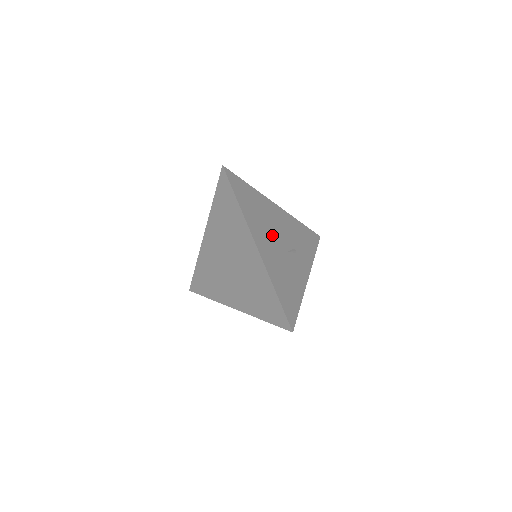
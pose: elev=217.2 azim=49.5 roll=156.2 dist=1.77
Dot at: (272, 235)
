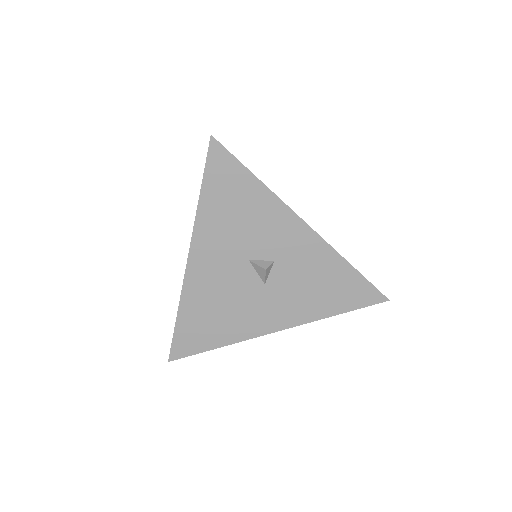
Dot at: occluded
